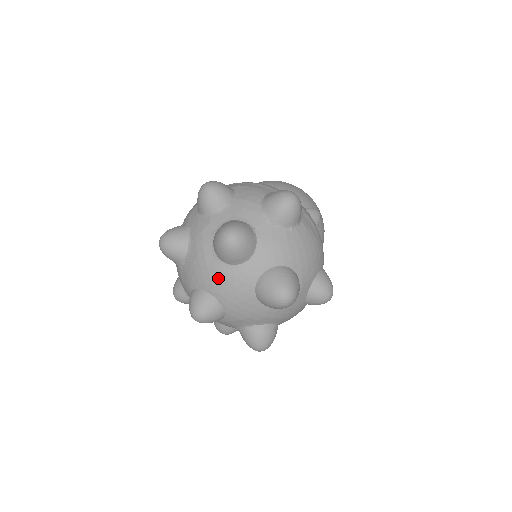
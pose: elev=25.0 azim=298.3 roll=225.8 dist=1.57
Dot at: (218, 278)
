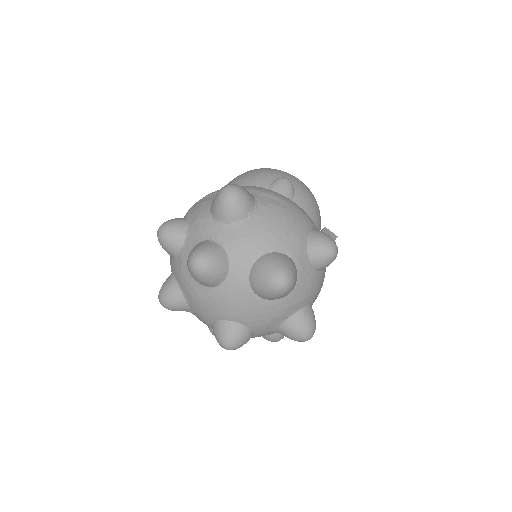
Dot at: (218, 303)
